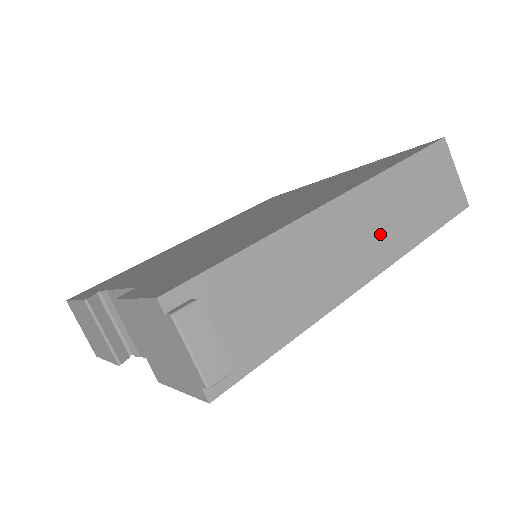
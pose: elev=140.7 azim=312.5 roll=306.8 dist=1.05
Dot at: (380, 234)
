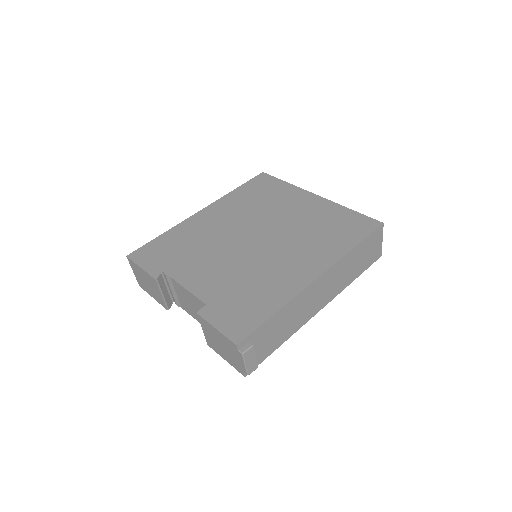
Dot at: (332, 287)
